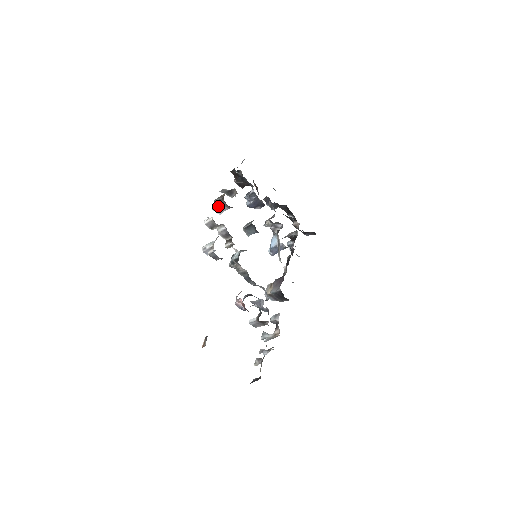
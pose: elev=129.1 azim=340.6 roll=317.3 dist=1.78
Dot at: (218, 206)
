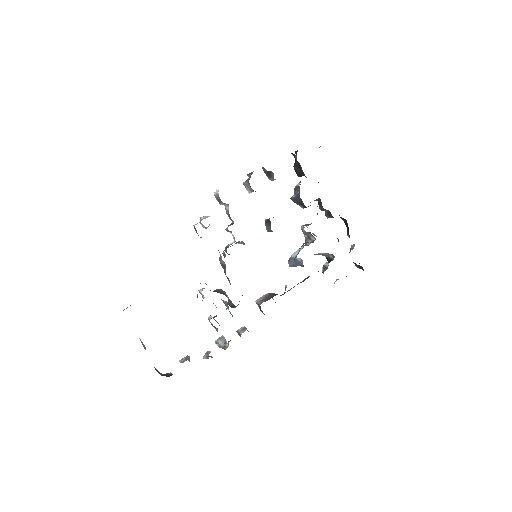
Dot at: (246, 183)
